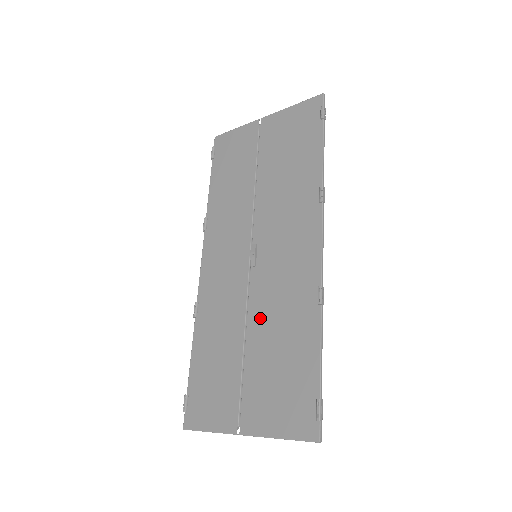
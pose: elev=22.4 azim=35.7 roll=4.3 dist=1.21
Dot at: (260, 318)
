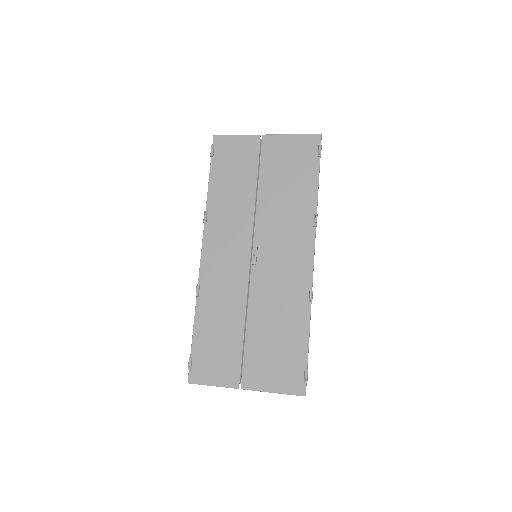
Dot at: (260, 306)
